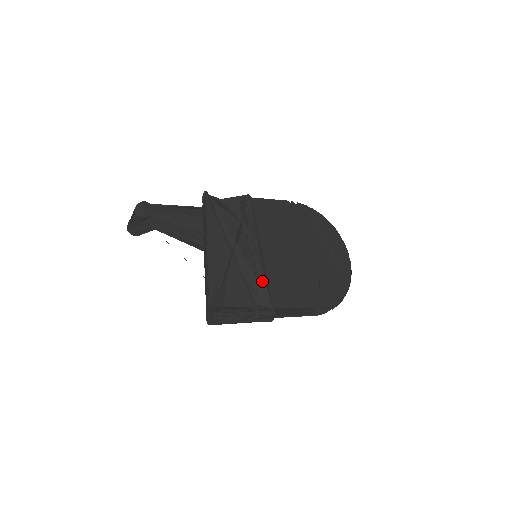
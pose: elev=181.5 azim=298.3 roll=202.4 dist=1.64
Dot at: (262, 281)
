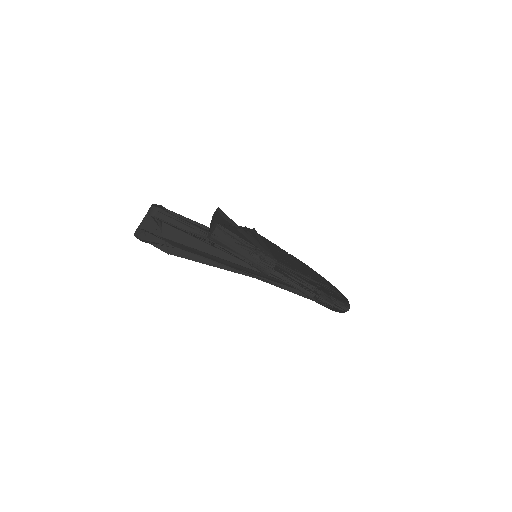
Dot at: occluded
